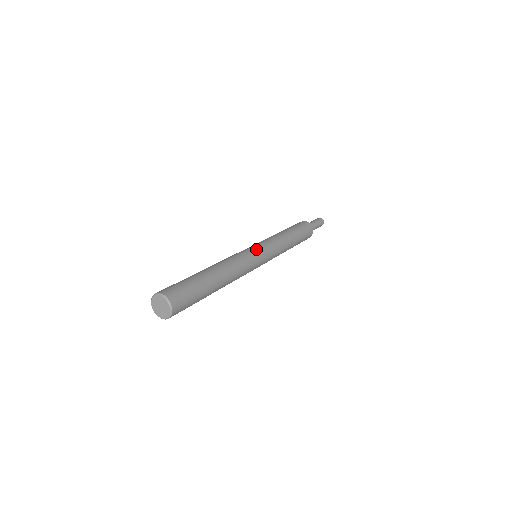
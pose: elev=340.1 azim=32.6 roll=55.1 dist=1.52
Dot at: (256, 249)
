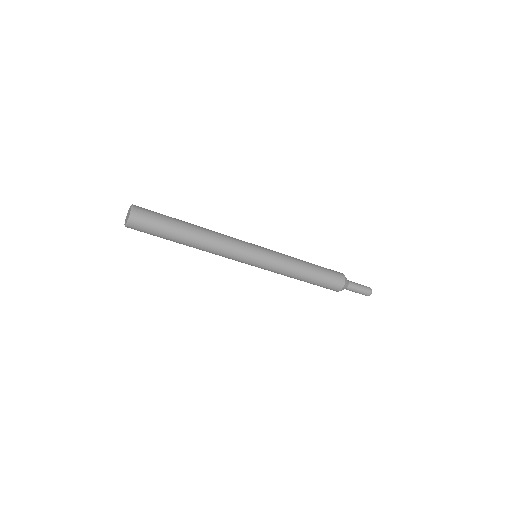
Dot at: (254, 244)
